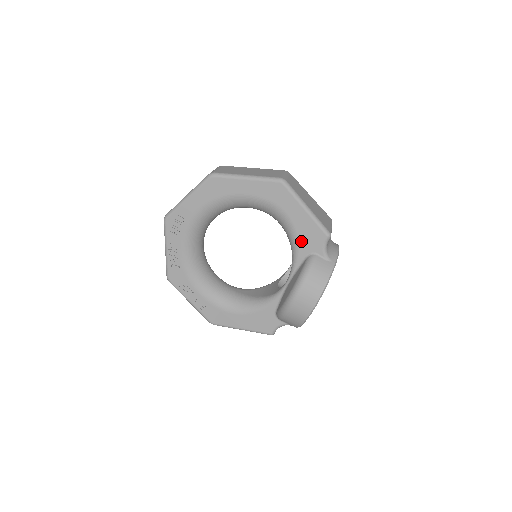
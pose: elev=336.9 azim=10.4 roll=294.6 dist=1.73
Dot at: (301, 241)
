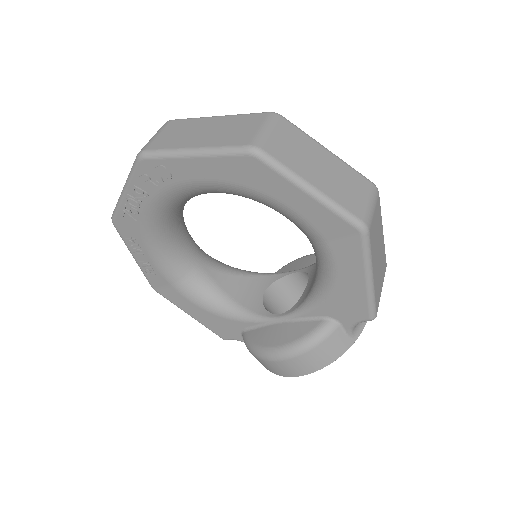
Dot at: (331, 301)
